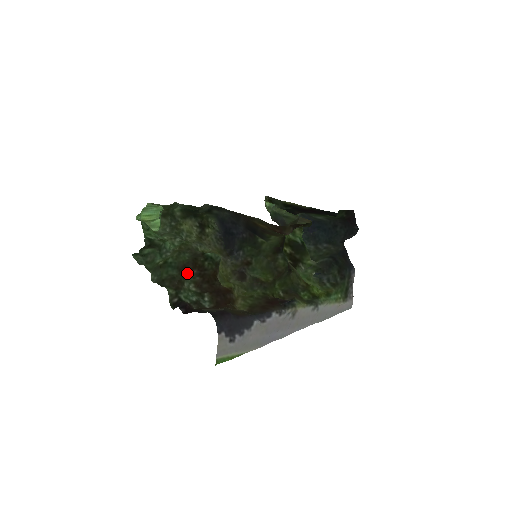
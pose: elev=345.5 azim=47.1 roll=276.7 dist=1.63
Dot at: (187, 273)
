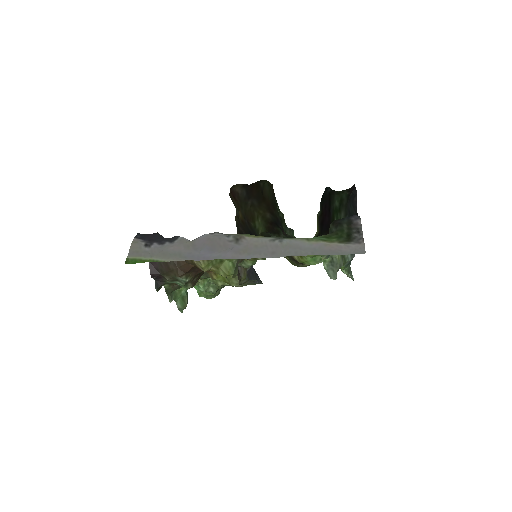
Dot at: occluded
